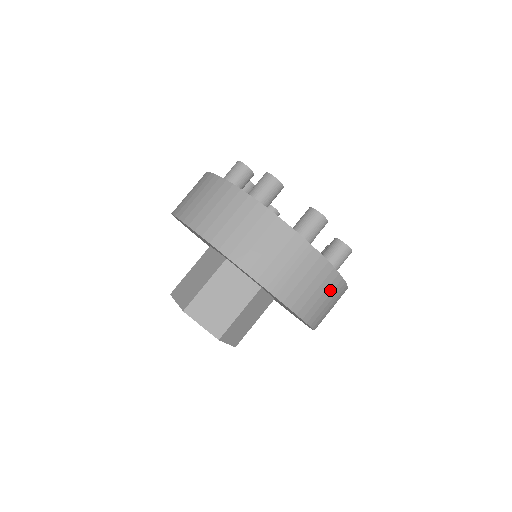
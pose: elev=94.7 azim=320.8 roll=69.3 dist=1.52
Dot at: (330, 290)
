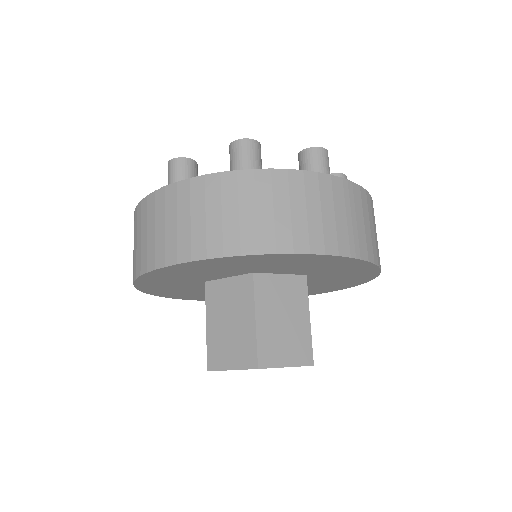
Dot at: occluded
